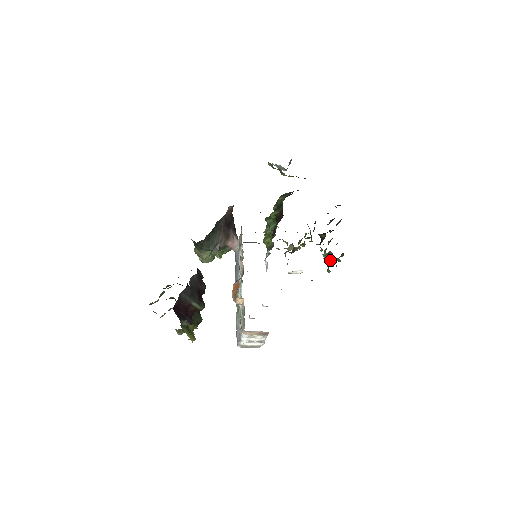
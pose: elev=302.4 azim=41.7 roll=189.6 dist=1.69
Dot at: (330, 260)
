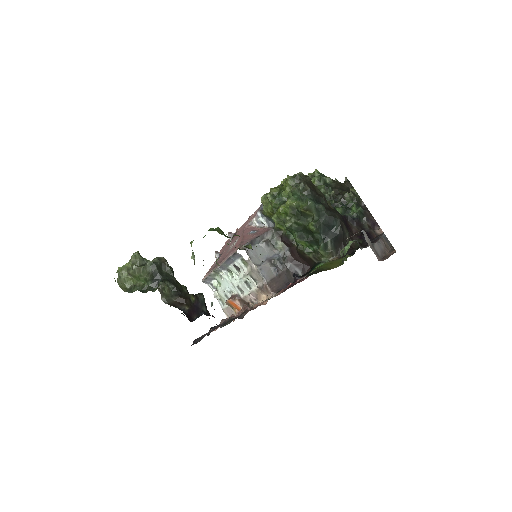
Dot at: occluded
